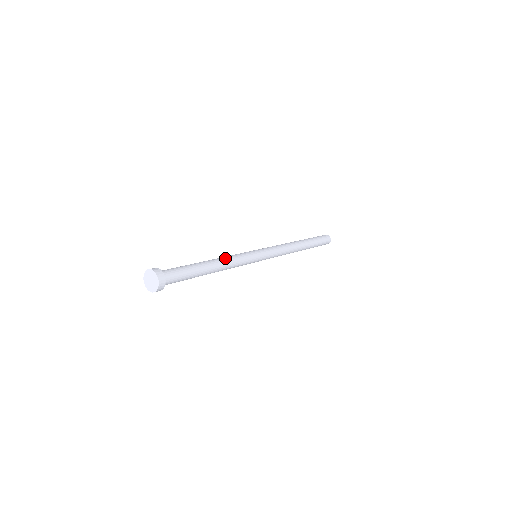
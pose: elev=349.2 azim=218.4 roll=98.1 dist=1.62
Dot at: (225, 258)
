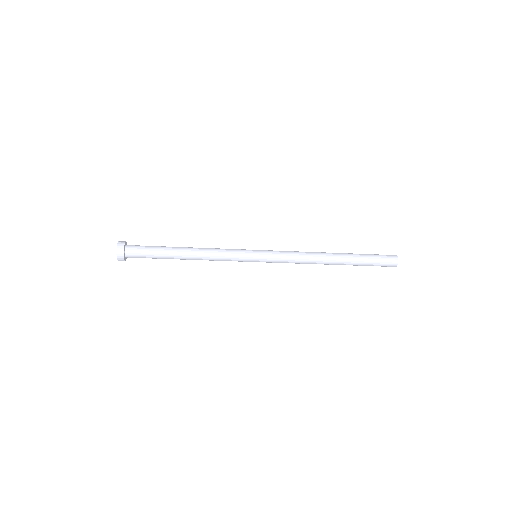
Dot at: (206, 249)
